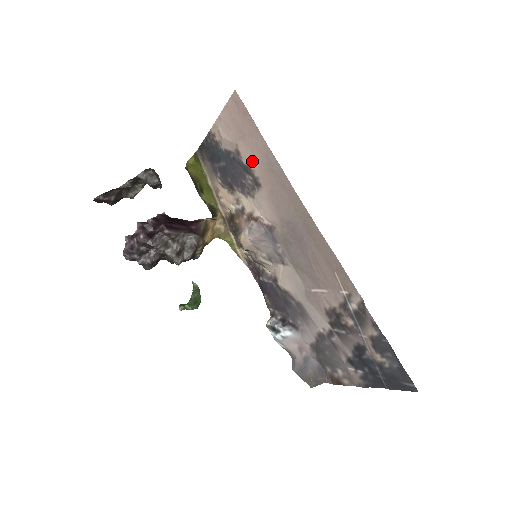
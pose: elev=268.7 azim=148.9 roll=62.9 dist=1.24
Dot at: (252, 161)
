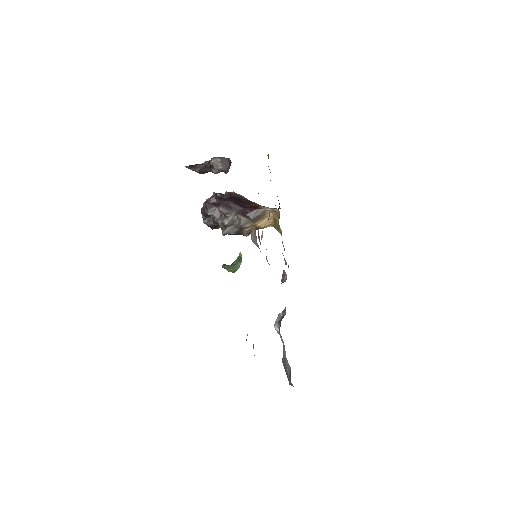
Dot at: occluded
